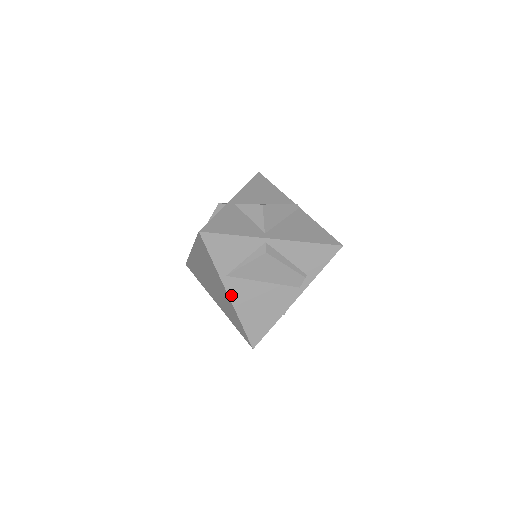
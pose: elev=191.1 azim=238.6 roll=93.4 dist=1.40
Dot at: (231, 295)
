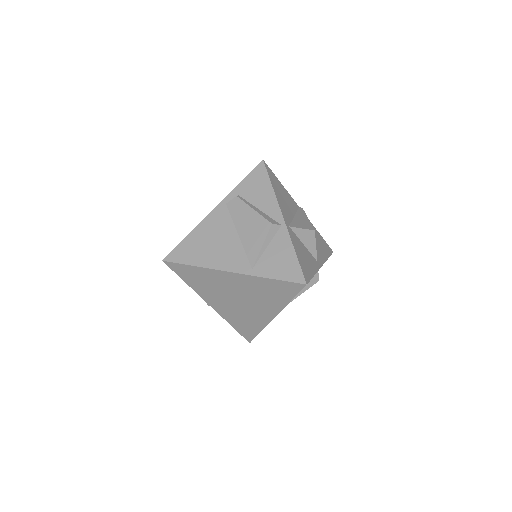
Dot at: occluded
